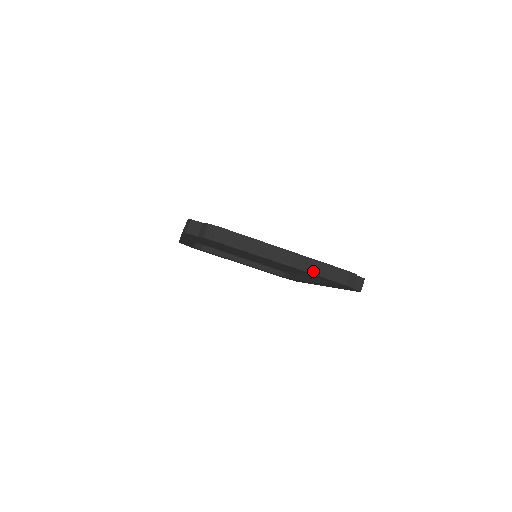
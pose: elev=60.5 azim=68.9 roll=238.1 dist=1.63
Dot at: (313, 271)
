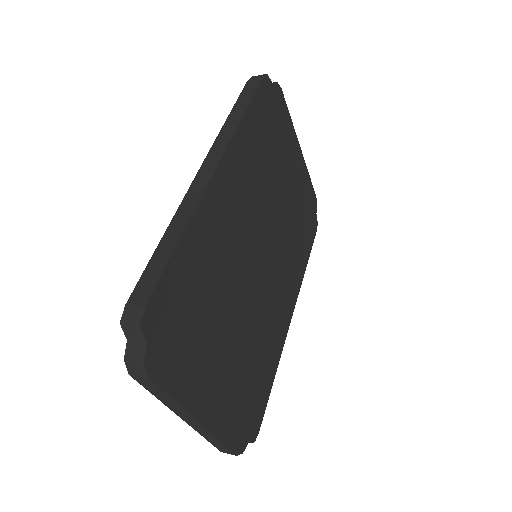
Dot at: (205, 437)
